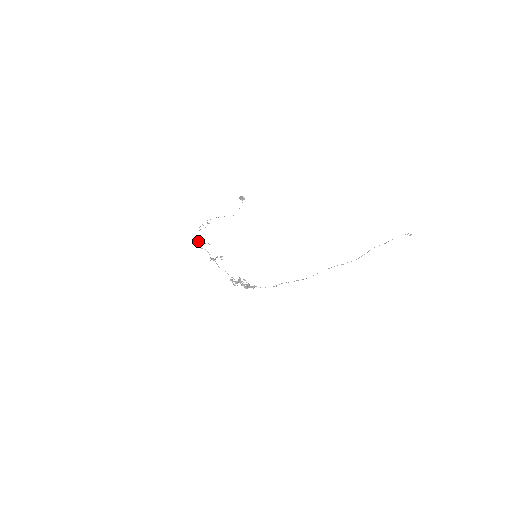
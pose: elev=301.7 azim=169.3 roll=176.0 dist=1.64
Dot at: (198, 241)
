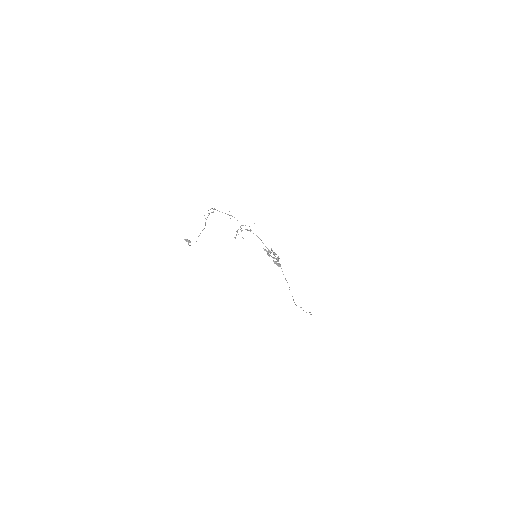
Dot at: (222, 212)
